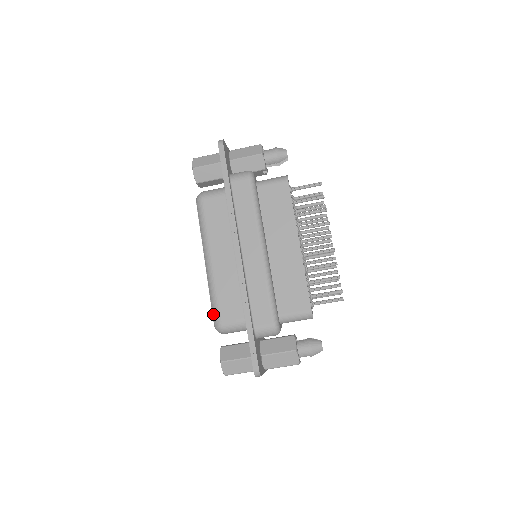
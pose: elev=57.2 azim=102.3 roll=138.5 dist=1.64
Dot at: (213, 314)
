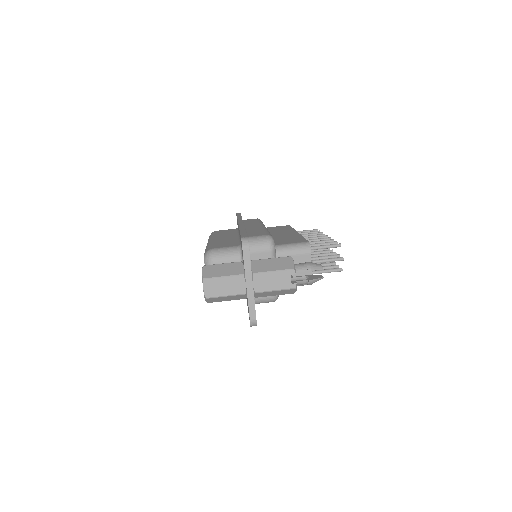
Dot at: (205, 251)
